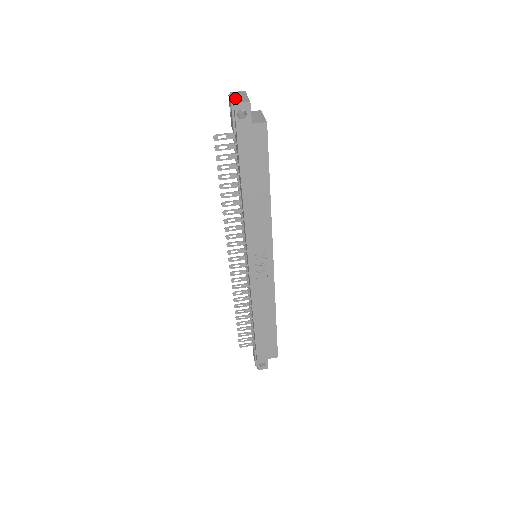
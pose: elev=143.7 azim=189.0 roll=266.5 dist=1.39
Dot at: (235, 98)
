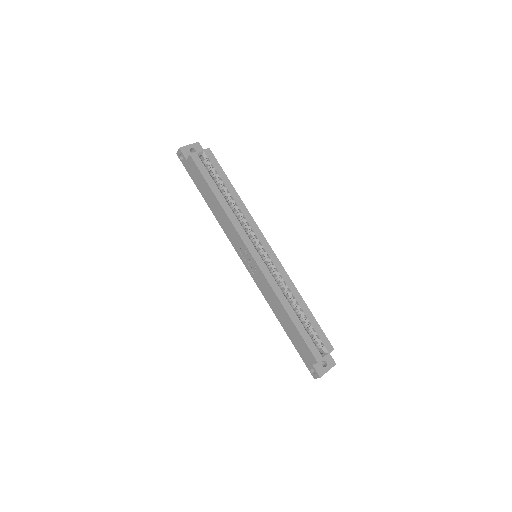
Dot at: occluded
